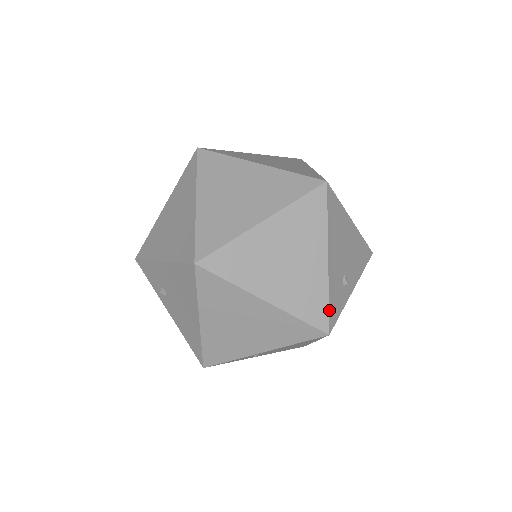
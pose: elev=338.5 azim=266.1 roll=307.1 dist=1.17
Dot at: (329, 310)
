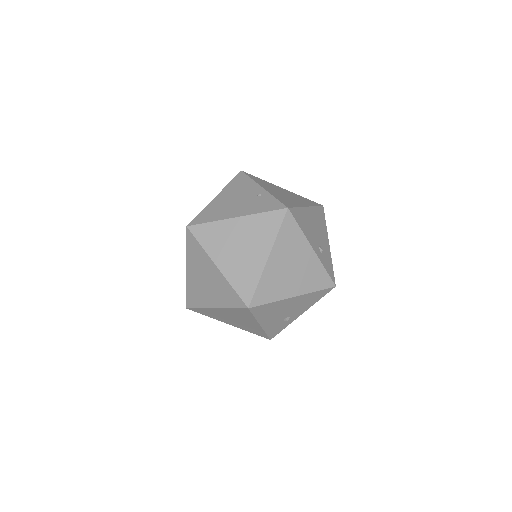
Dot at: (268, 335)
